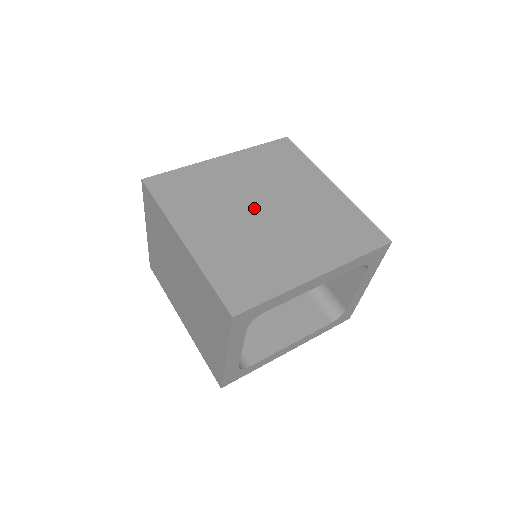
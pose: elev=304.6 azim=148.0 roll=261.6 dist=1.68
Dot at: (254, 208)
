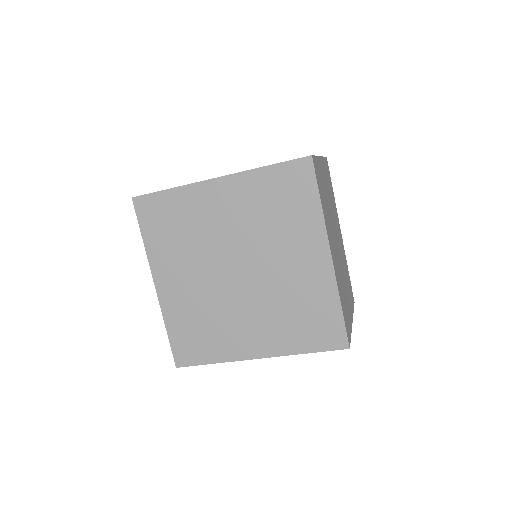
Dot at: (228, 266)
